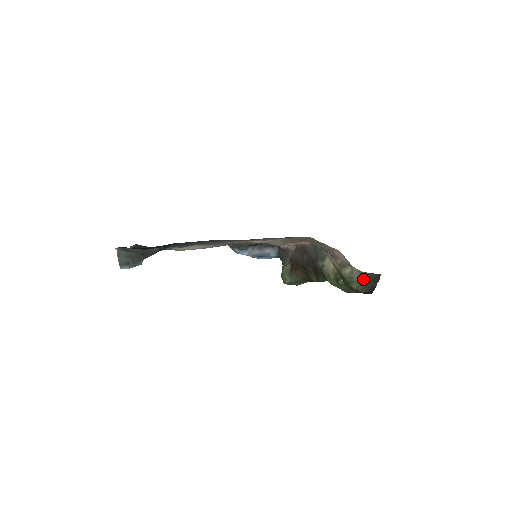
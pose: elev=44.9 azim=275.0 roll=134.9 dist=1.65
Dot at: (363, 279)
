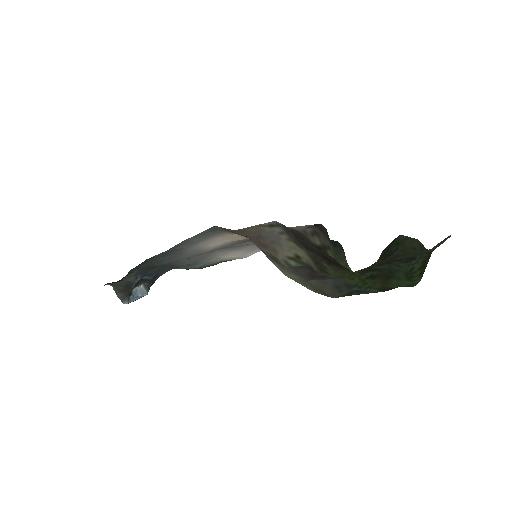
Dot at: (300, 278)
